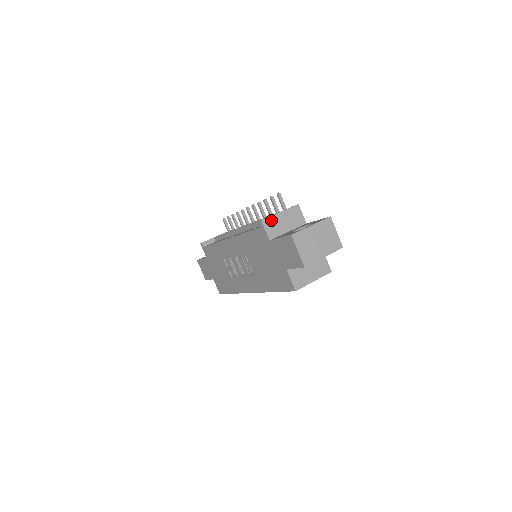
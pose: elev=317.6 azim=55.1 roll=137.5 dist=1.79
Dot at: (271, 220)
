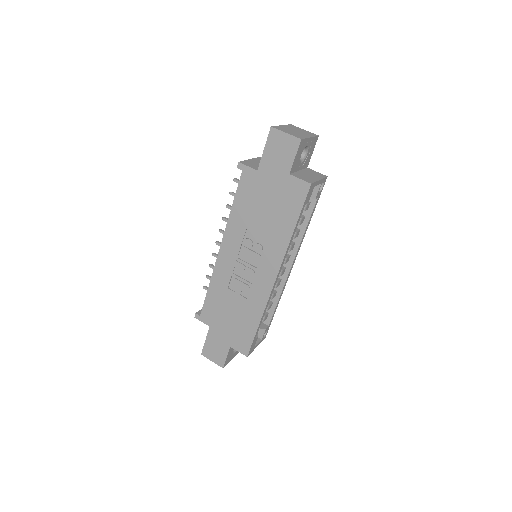
Dot at: (247, 162)
